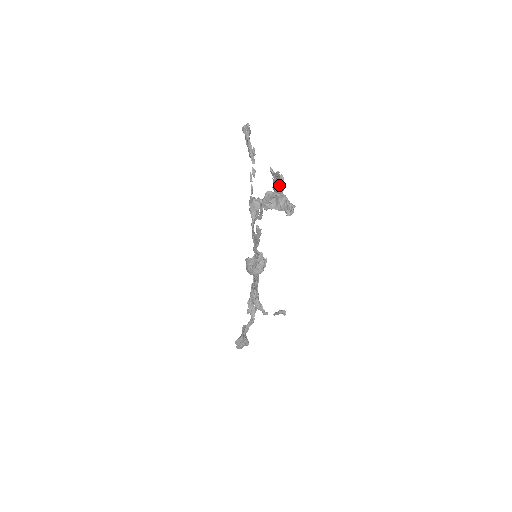
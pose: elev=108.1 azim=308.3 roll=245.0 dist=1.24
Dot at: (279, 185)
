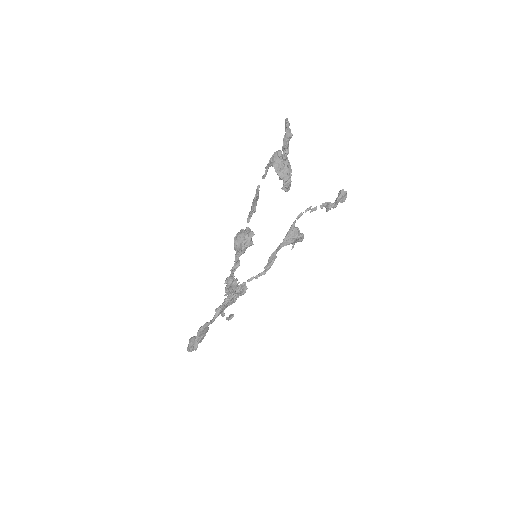
Dot at: (286, 141)
